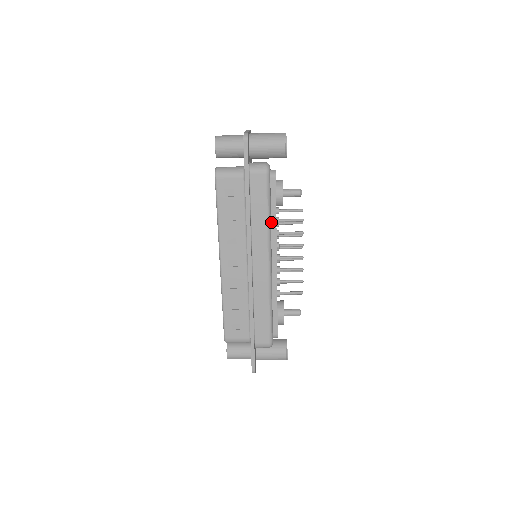
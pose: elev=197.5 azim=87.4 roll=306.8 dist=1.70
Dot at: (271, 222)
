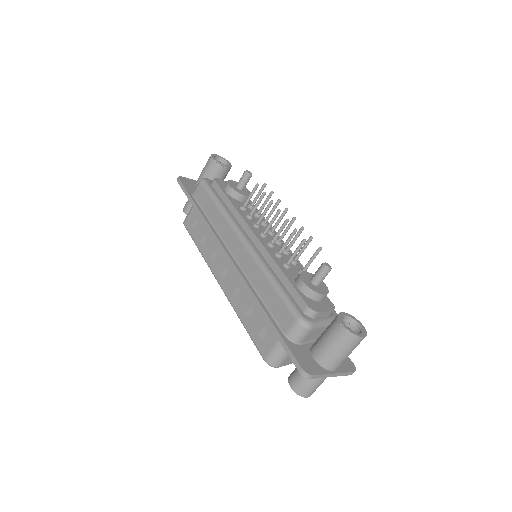
Dot at: (231, 211)
